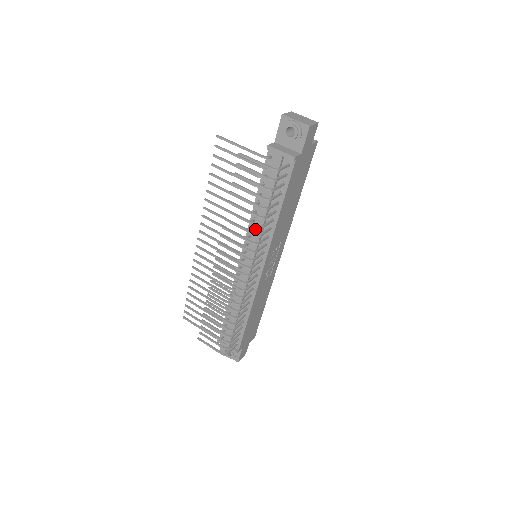
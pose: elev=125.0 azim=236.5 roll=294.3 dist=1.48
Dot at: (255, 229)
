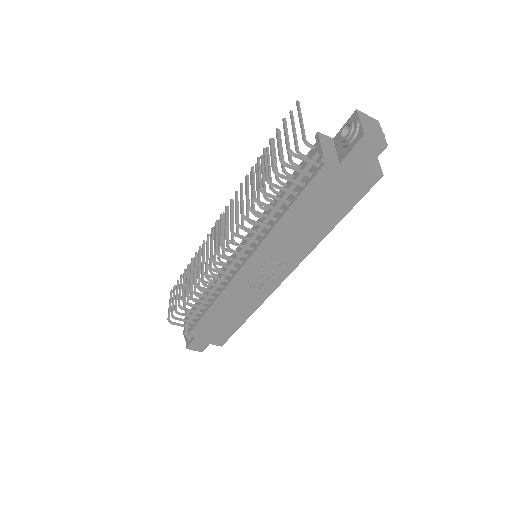
Dot at: occluded
